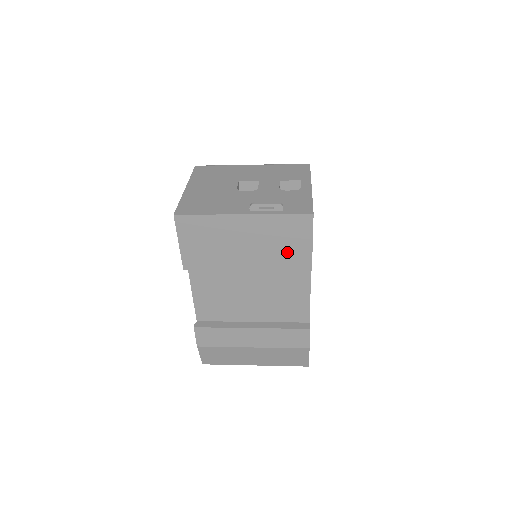
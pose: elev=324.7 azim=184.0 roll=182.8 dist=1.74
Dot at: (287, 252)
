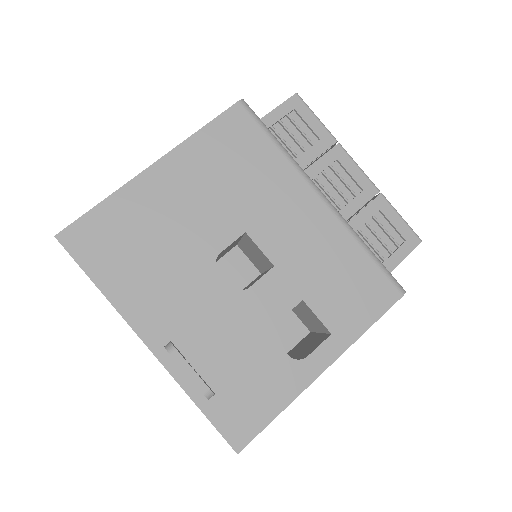
Dot at: occluded
